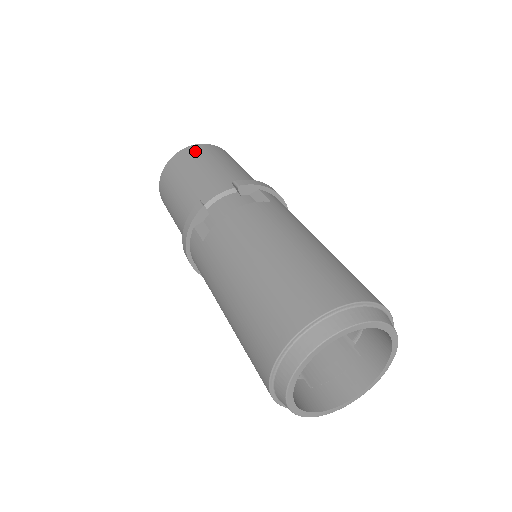
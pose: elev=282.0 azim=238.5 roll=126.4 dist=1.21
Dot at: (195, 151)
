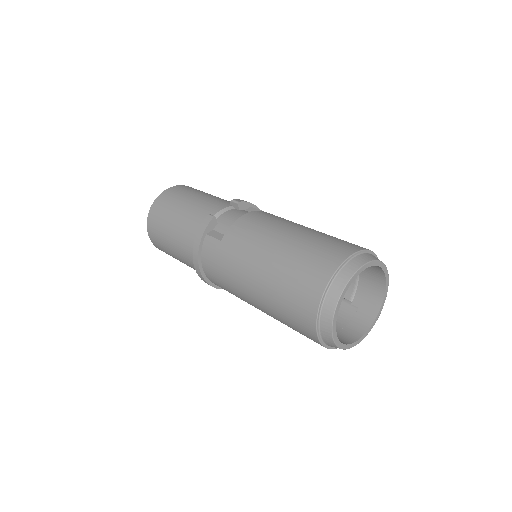
Dot at: (181, 188)
